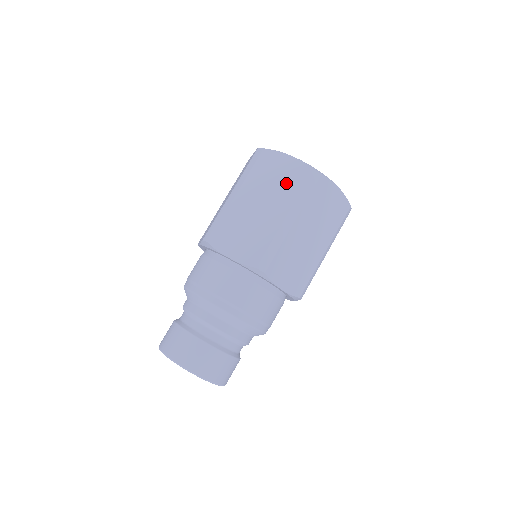
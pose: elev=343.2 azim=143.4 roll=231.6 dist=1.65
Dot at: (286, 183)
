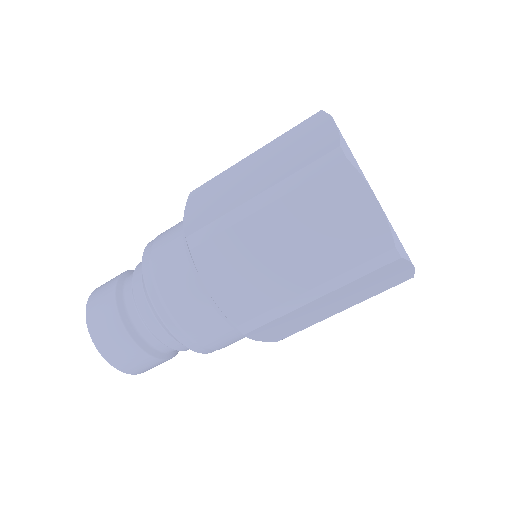
Dot at: (343, 241)
